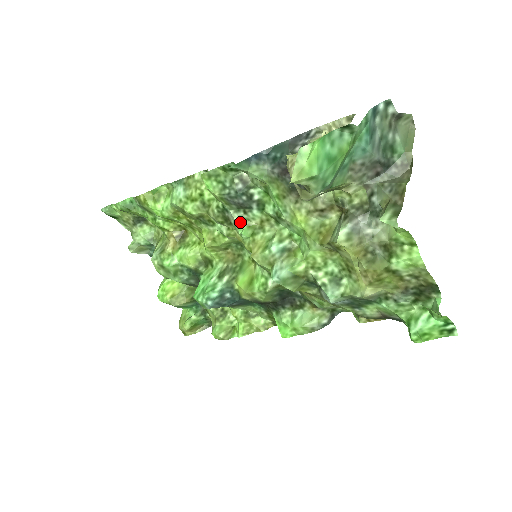
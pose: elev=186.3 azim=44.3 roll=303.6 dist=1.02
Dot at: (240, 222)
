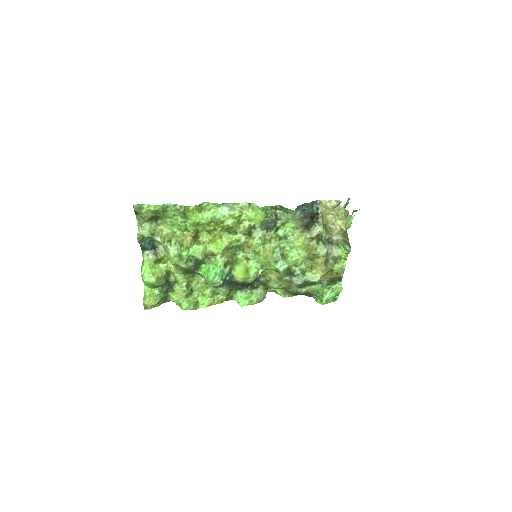
Dot at: (262, 236)
